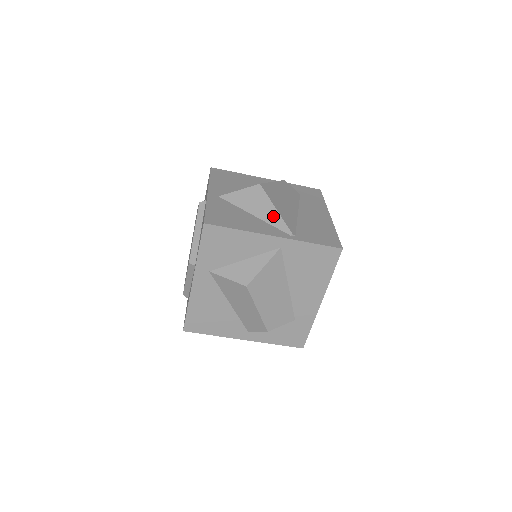
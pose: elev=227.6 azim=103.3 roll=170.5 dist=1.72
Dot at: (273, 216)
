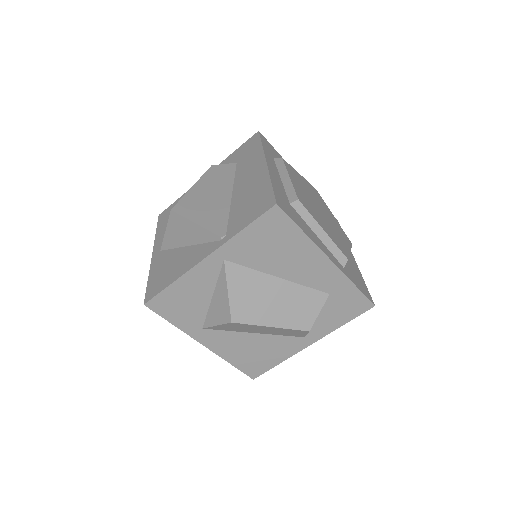
Dot at: (198, 233)
